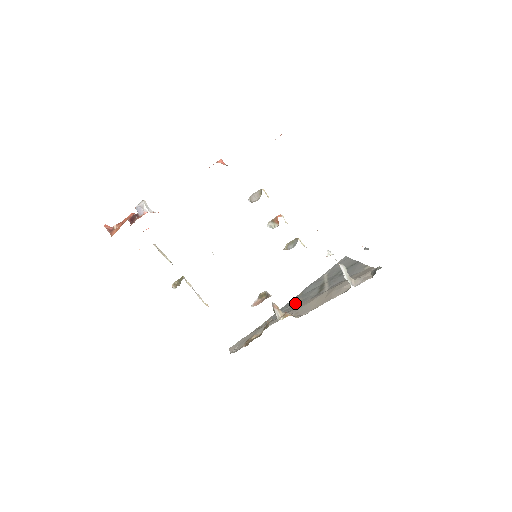
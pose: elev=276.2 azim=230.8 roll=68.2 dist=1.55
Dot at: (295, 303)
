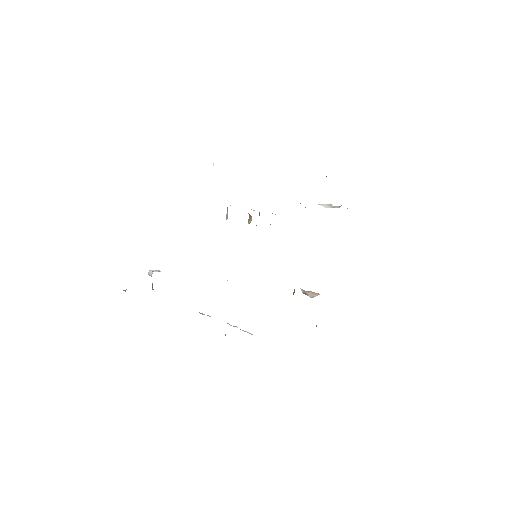
Dot at: occluded
